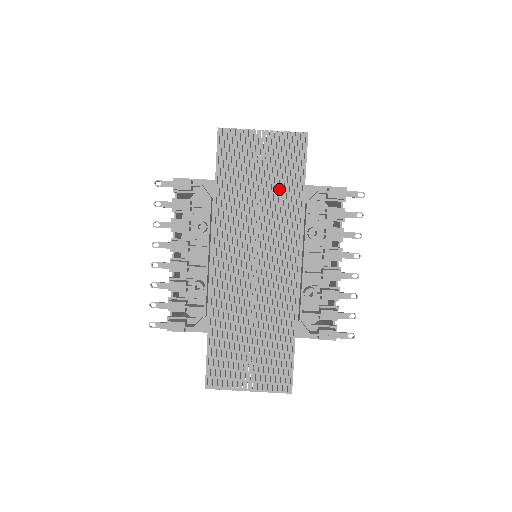
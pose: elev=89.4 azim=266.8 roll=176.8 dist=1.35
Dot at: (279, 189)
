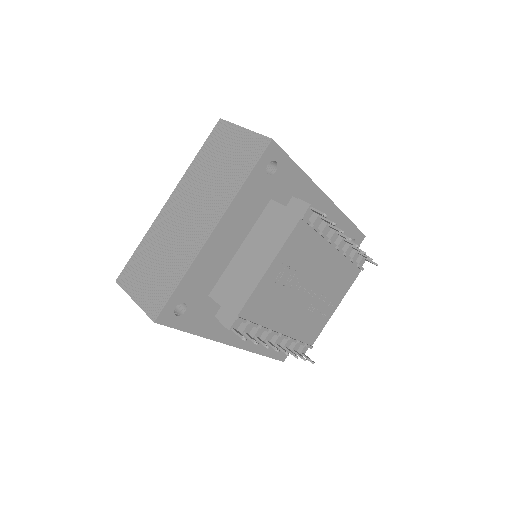
Dot at: occluded
